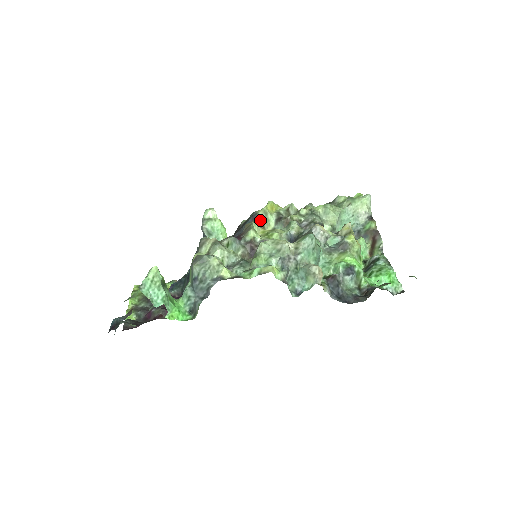
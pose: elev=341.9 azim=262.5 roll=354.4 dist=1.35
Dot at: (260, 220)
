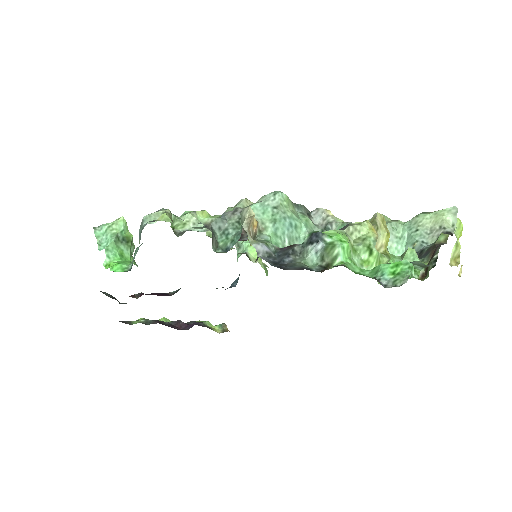
Dot at: occluded
